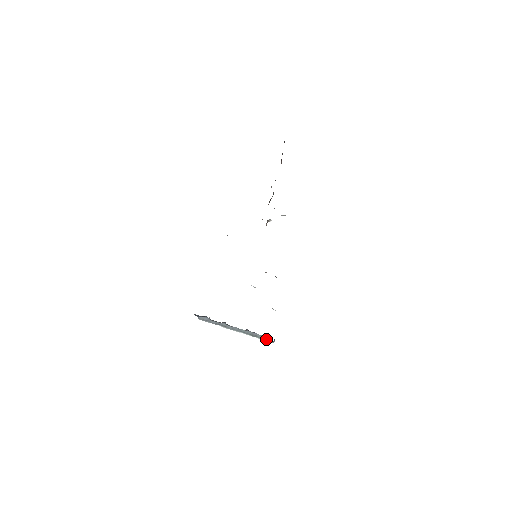
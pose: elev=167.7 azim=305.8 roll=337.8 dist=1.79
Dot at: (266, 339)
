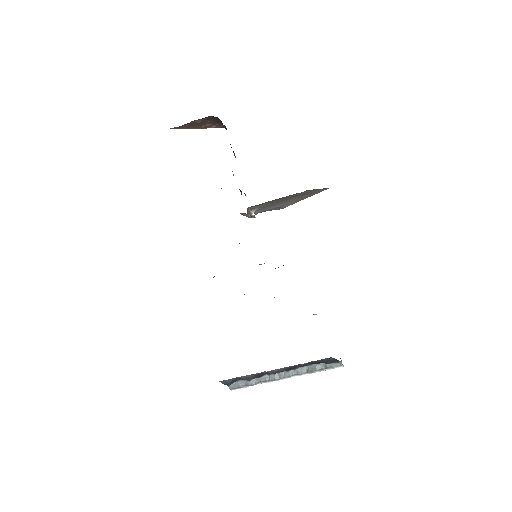
Dot at: (329, 365)
